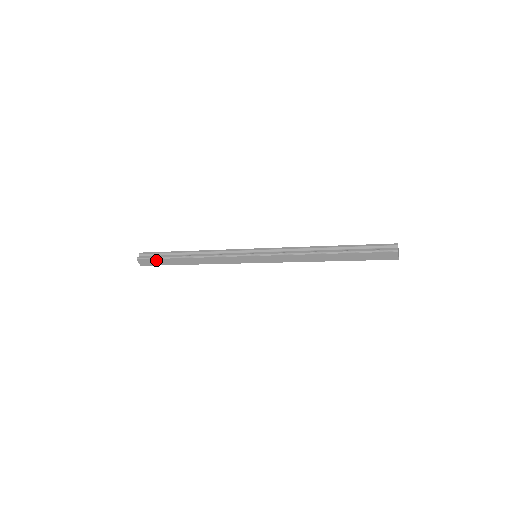
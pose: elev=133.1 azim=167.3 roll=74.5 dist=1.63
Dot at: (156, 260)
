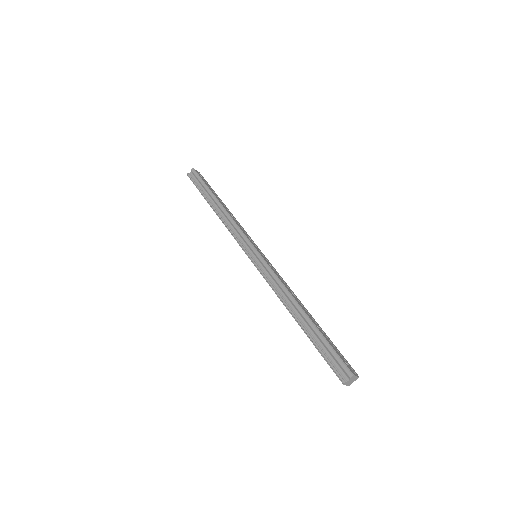
Dot at: occluded
